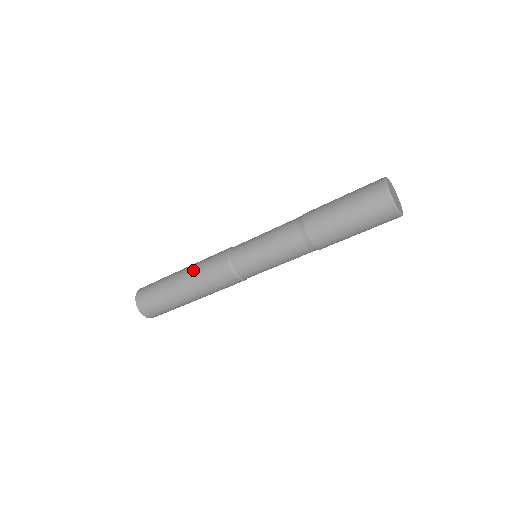
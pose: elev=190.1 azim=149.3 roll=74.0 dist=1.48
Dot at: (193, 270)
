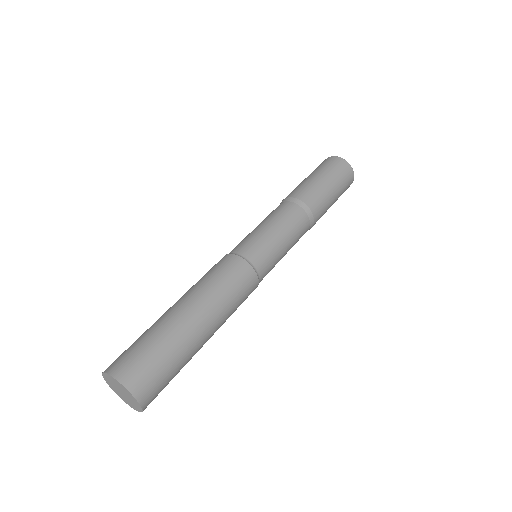
Dot at: (188, 290)
